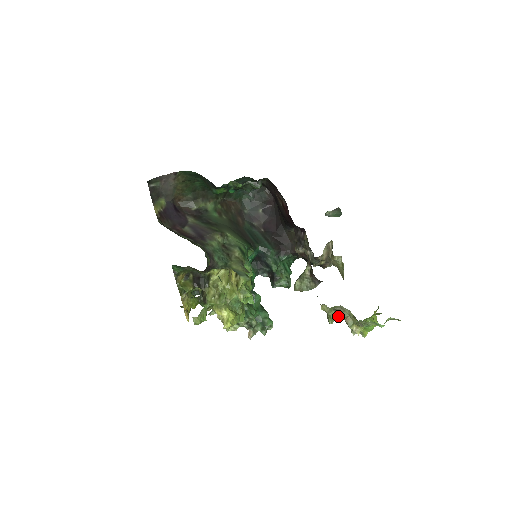
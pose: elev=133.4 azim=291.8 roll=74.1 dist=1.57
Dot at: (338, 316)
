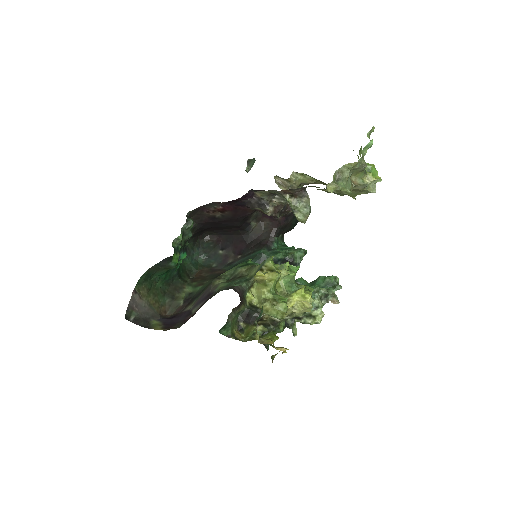
Dot at: (346, 183)
